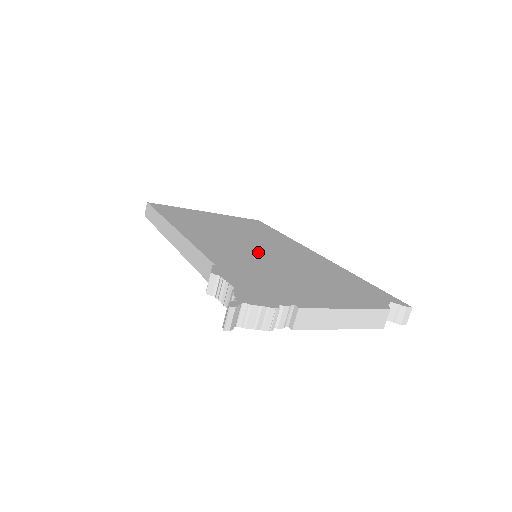
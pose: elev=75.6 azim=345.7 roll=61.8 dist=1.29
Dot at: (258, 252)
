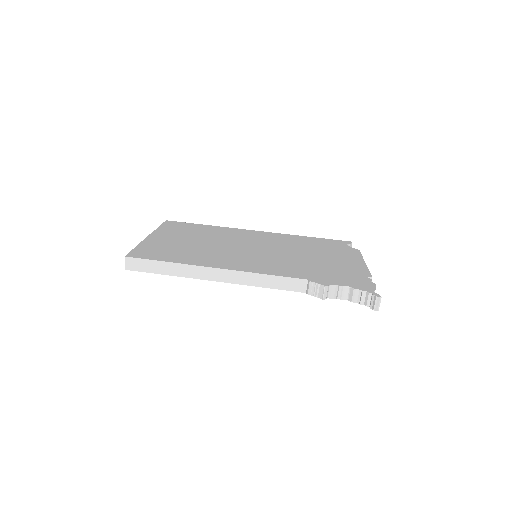
Dot at: (268, 254)
